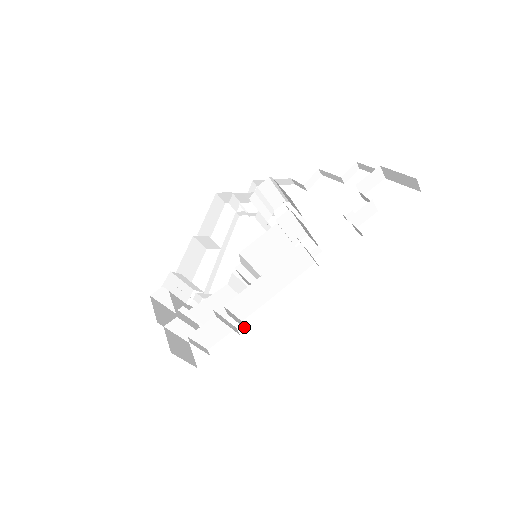
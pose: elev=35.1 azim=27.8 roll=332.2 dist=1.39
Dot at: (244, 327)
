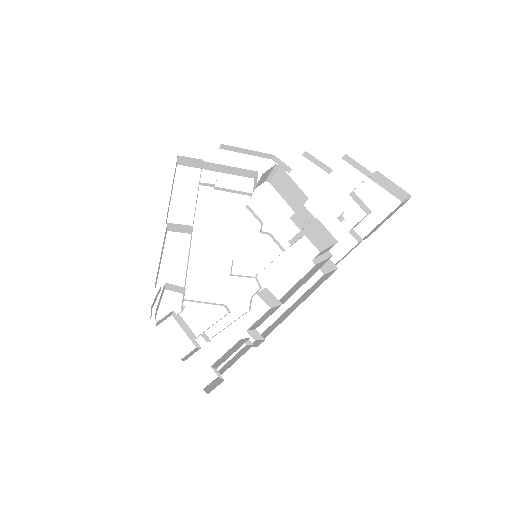
Dot at: (254, 339)
